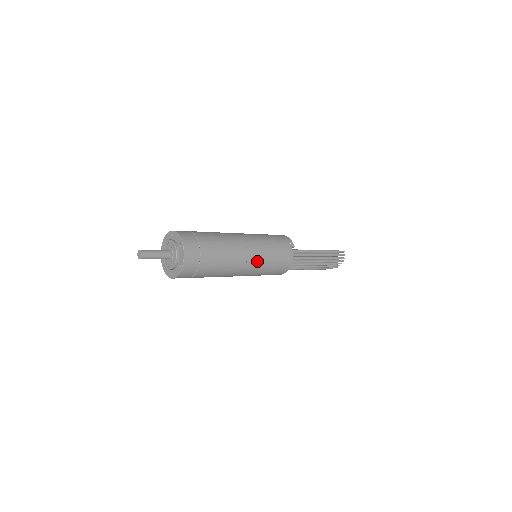
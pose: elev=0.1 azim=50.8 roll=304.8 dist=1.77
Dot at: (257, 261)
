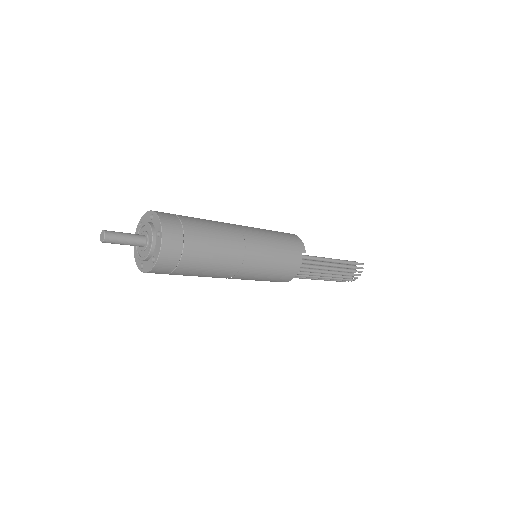
Dot at: (256, 265)
